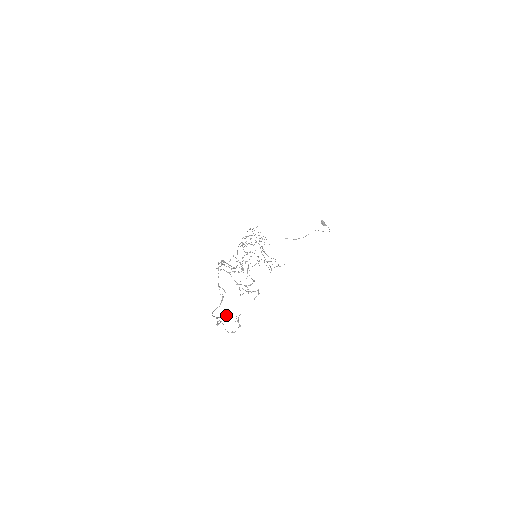
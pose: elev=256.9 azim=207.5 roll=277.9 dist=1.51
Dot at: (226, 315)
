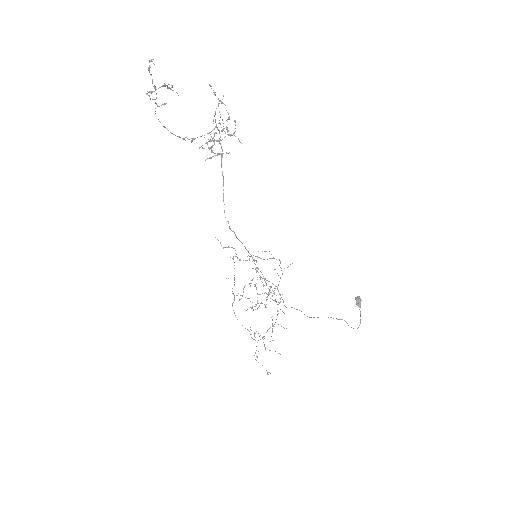
Dot at: (166, 103)
